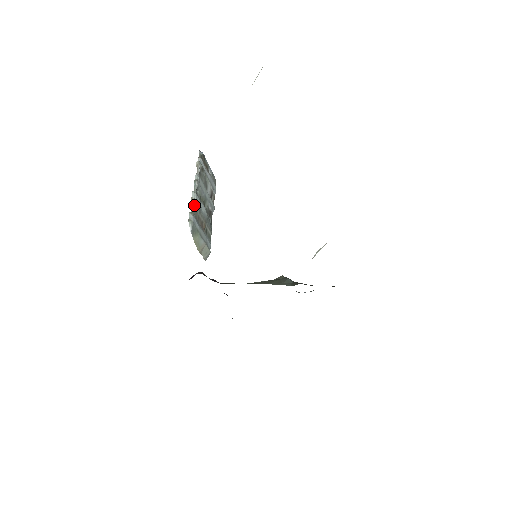
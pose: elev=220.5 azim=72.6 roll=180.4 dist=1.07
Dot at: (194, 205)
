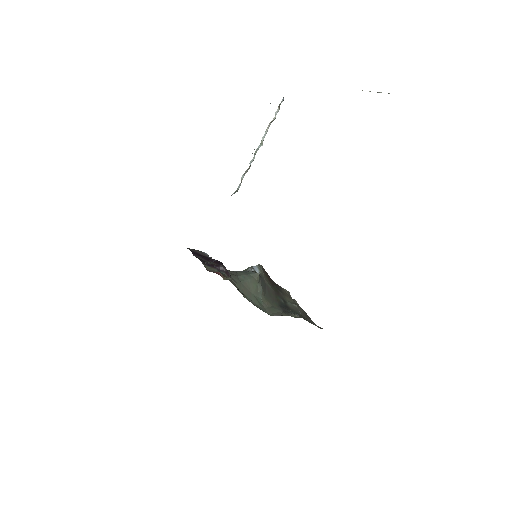
Dot at: occluded
